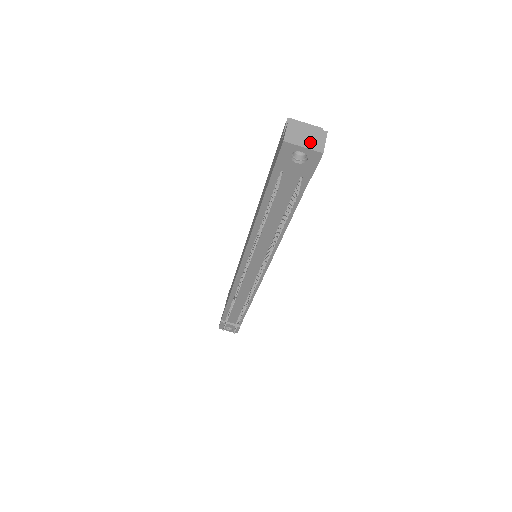
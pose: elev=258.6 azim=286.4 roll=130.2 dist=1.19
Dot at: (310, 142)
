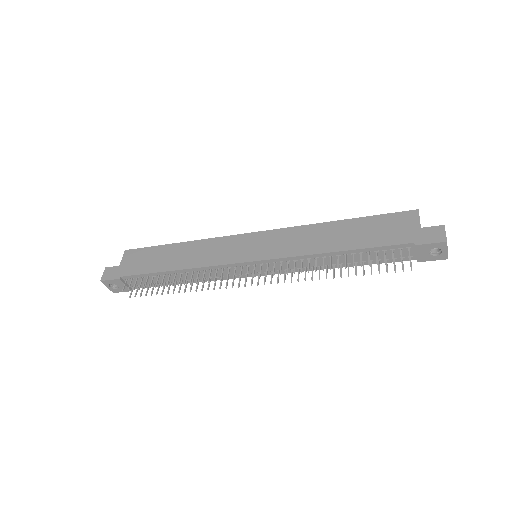
Dot at: occluded
